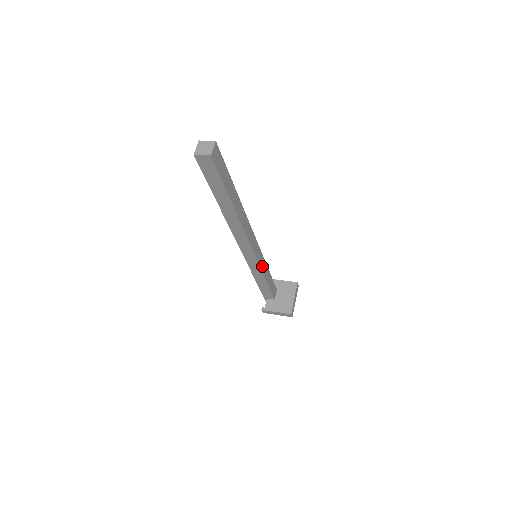
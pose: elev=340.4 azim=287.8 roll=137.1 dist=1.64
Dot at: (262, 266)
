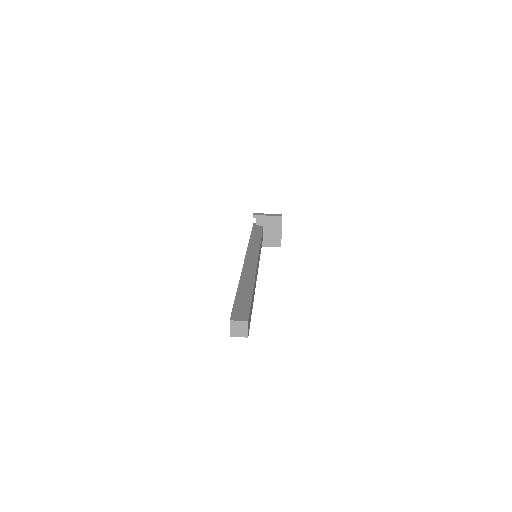
Dot at: occluded
